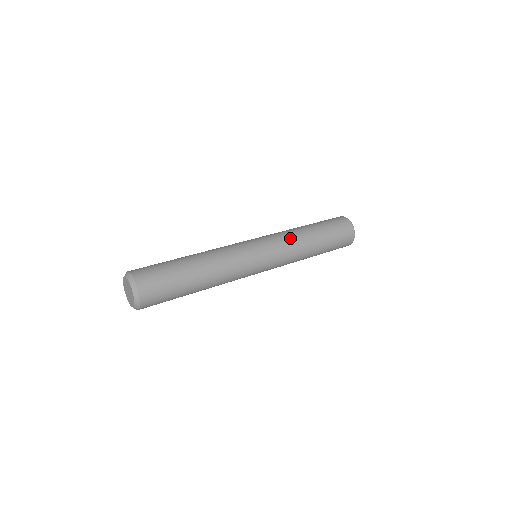
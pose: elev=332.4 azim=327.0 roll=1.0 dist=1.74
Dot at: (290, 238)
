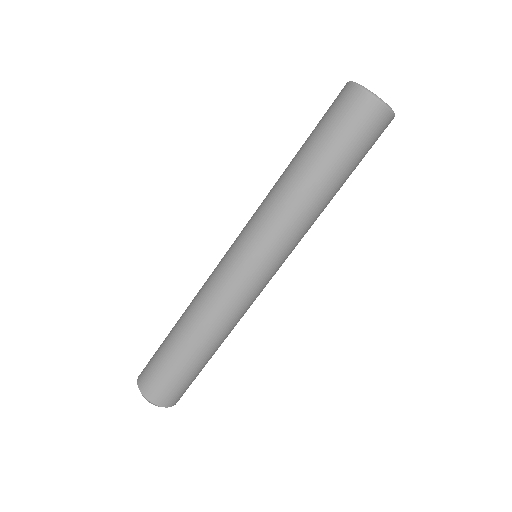
Dot at: (266, 200)
